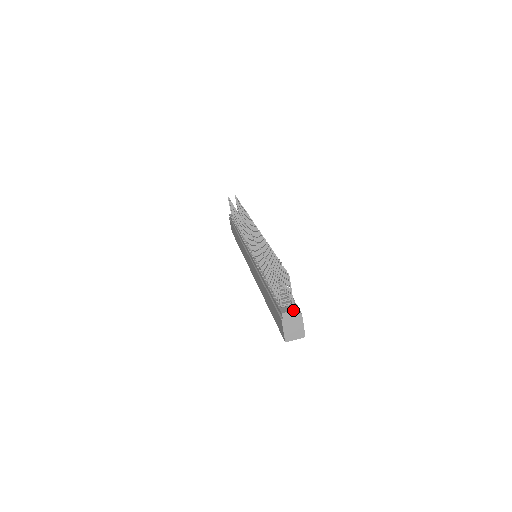
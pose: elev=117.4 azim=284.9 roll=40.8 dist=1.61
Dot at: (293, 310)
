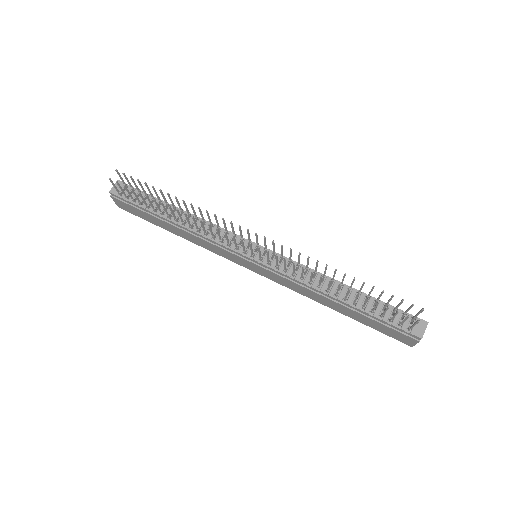
Dot at: occluded
